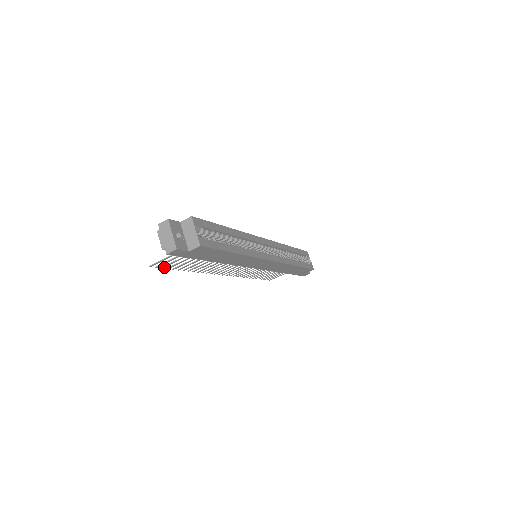
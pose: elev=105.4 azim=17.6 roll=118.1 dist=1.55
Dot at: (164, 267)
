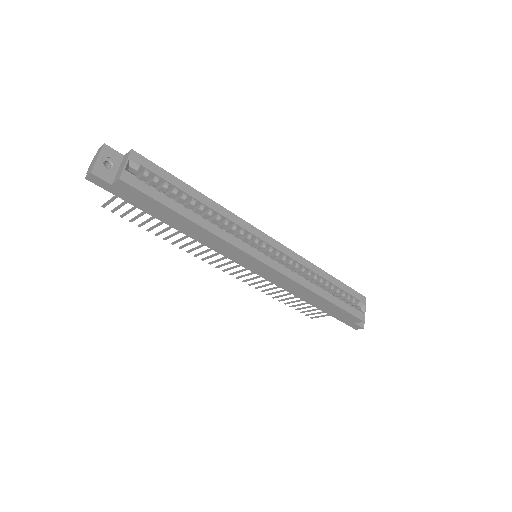
Dot at: (123, 216)
